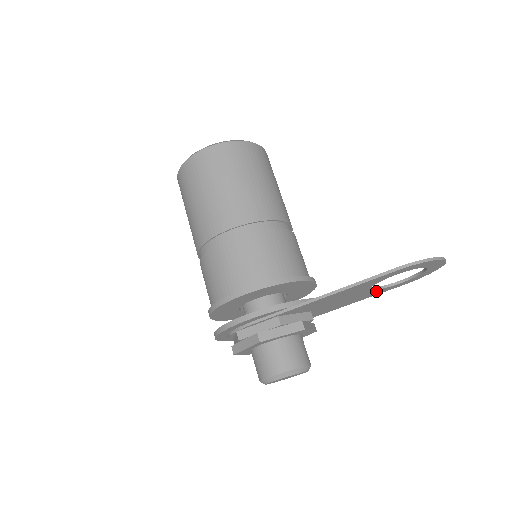
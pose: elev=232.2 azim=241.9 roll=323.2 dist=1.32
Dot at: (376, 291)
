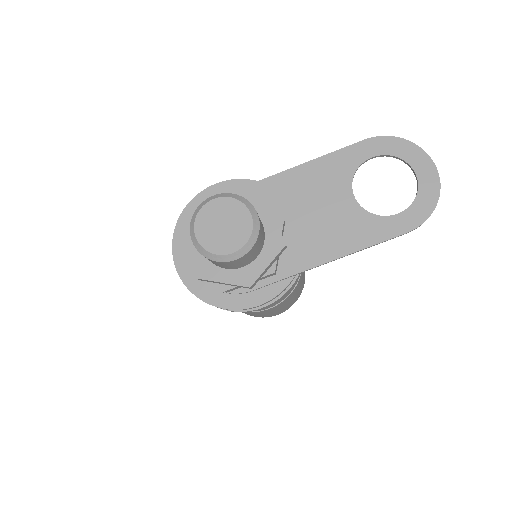
Dot at: (367, 221)
